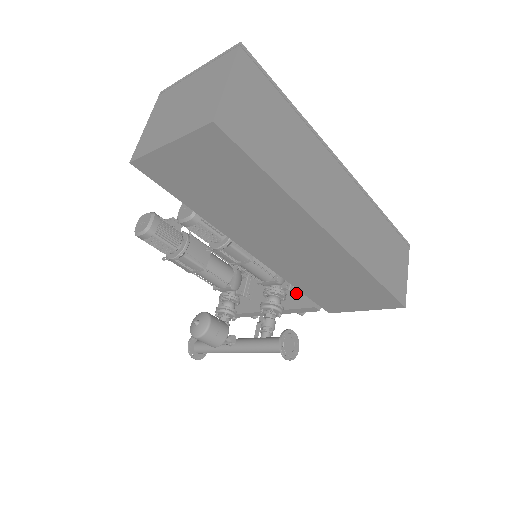
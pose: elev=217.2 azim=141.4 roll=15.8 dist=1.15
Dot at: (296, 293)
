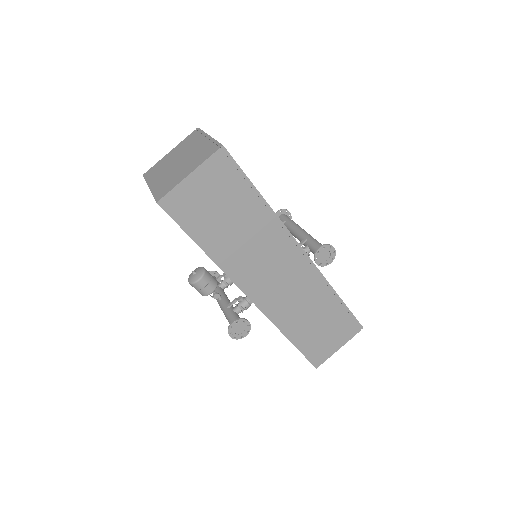
Dot at: occluded
